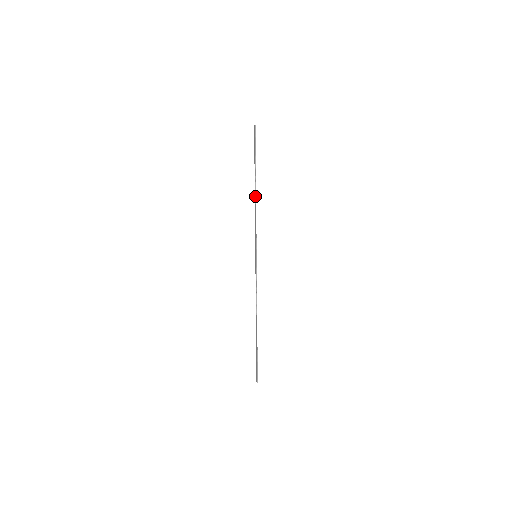
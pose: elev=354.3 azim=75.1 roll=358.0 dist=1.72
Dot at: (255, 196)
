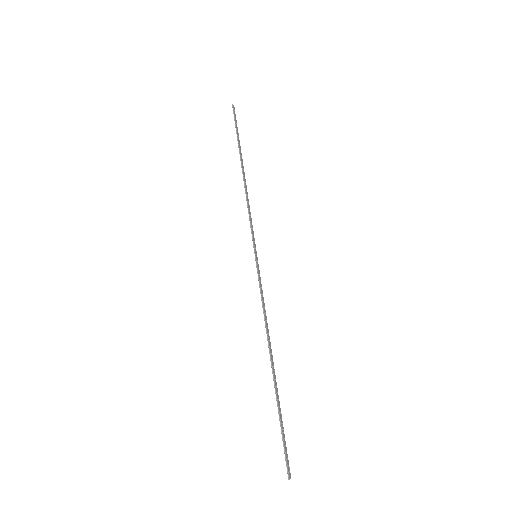
Dot at: (243, 179)
